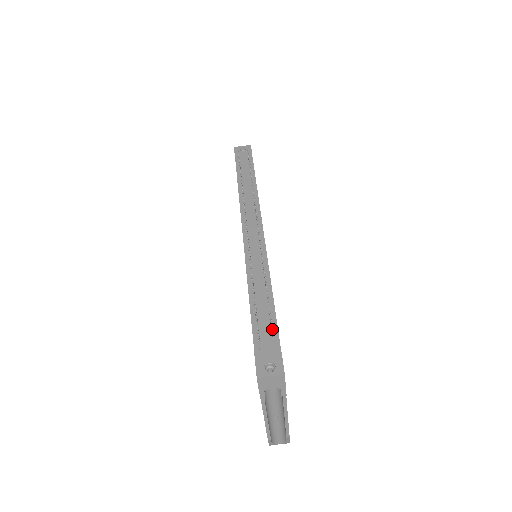
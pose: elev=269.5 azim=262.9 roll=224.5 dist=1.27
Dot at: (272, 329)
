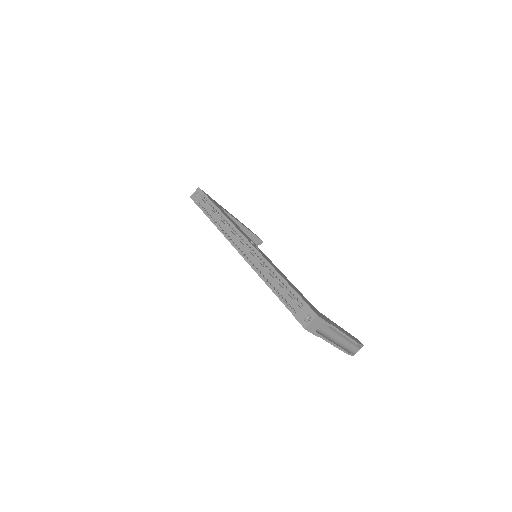
Dot at: (293, 296)
